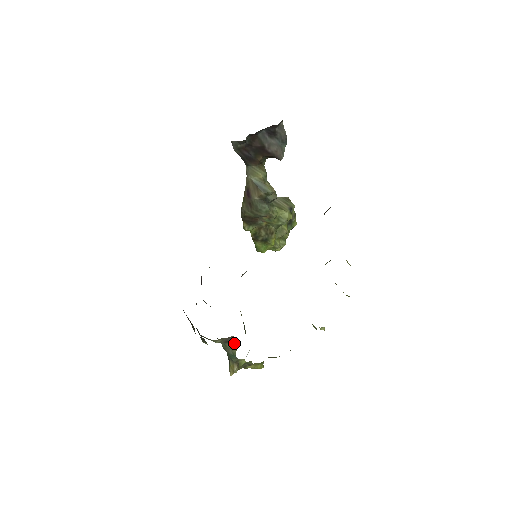
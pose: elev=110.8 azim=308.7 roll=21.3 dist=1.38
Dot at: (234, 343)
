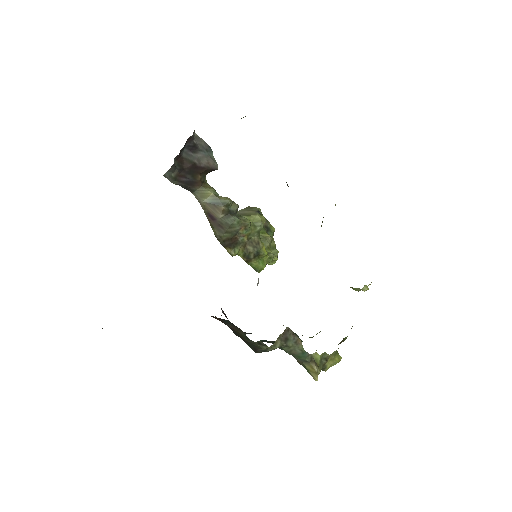
Dot at: (294, 337)
